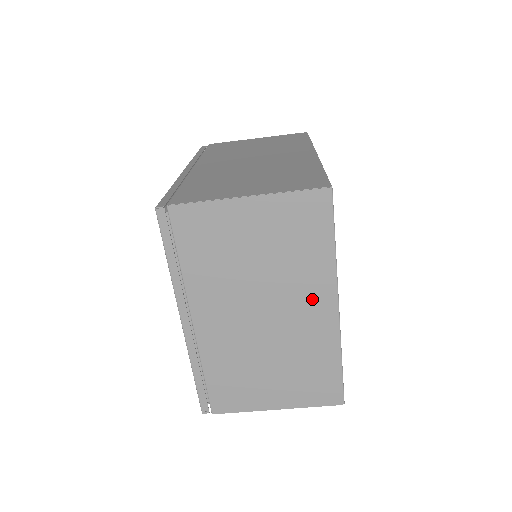
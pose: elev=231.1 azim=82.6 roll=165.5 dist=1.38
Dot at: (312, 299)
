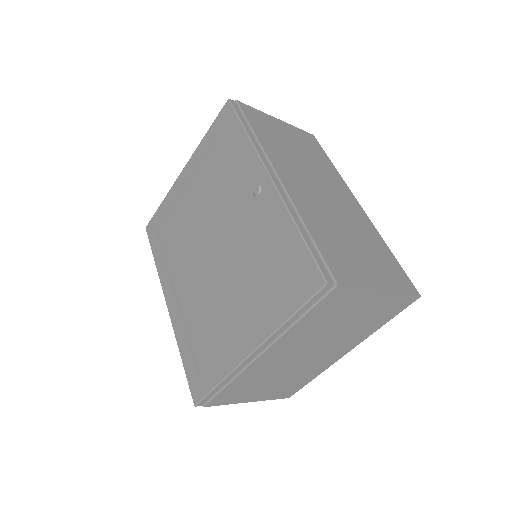
Dot at: (342, 348)
